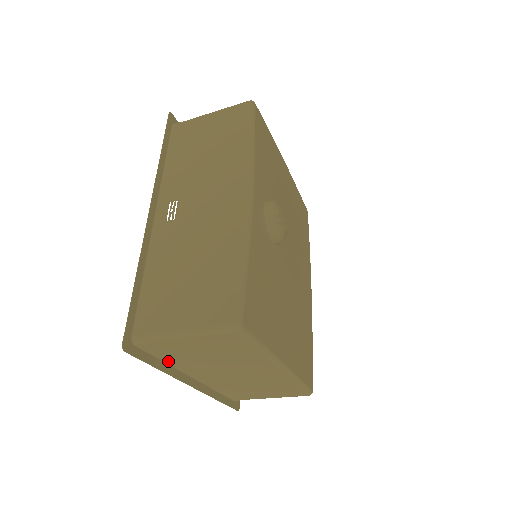
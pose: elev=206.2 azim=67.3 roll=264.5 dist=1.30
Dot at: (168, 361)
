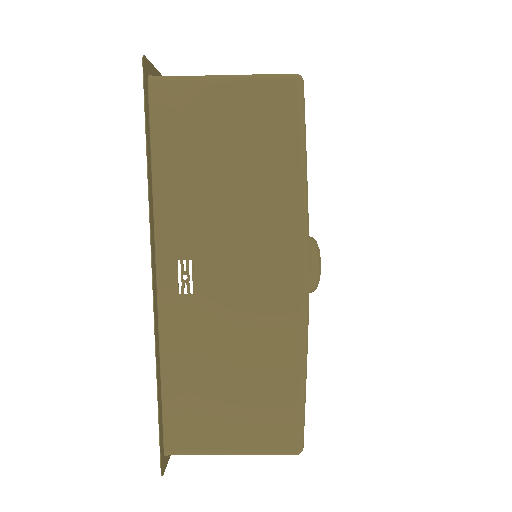
Dot at: occluded
